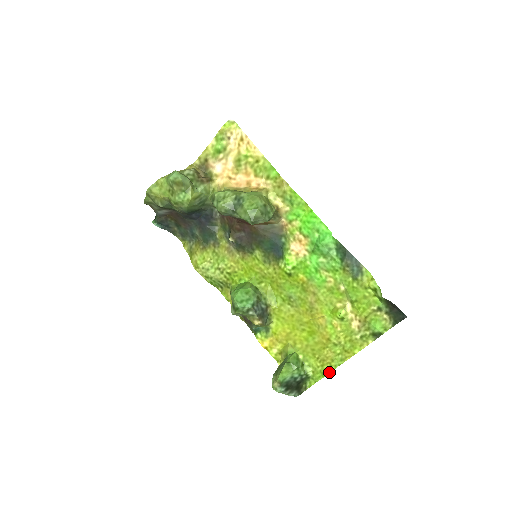
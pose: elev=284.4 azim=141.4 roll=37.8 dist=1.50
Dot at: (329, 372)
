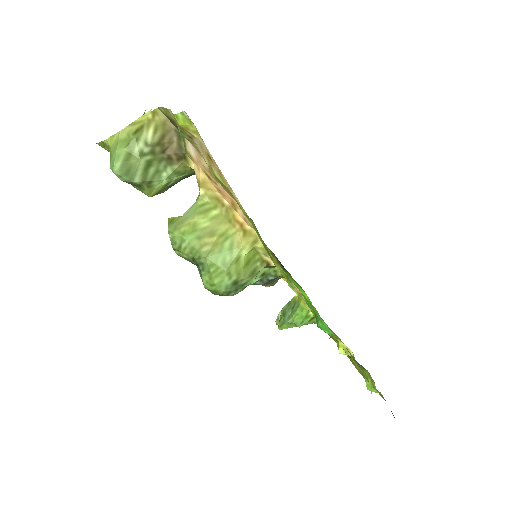
Dot at: (334, 340)
